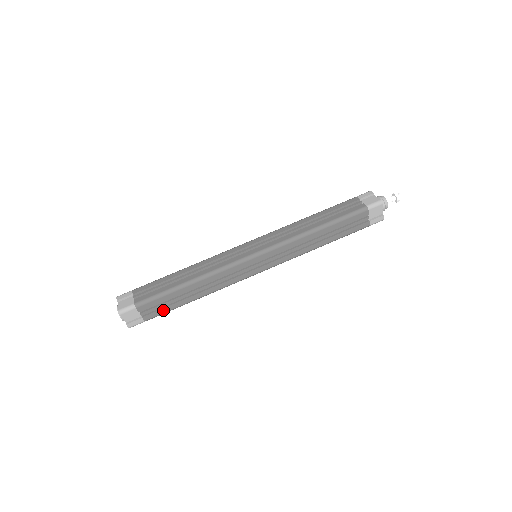
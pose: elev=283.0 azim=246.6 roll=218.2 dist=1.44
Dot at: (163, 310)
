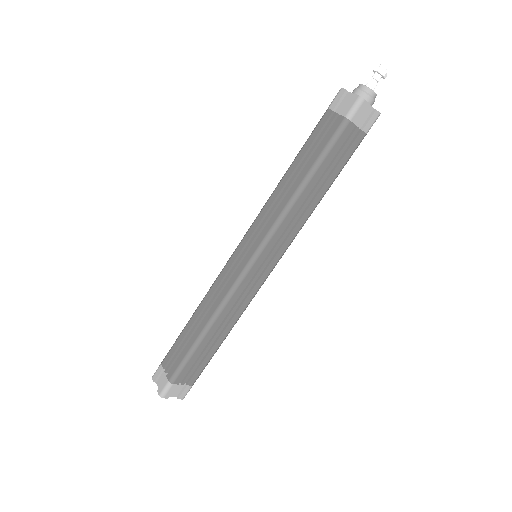
Dot at: (201, 367)
